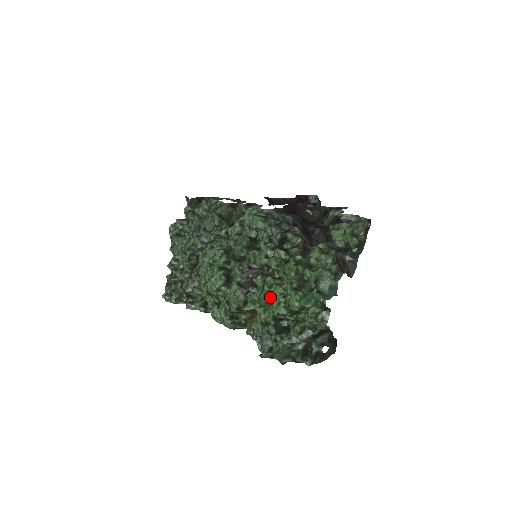
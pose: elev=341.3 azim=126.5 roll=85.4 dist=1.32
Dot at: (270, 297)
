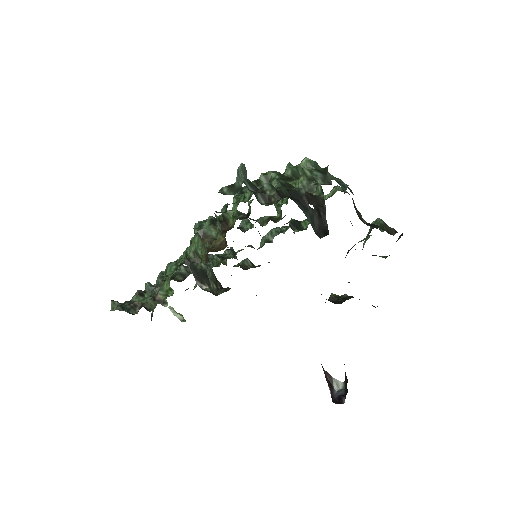
Dot at: occluded
